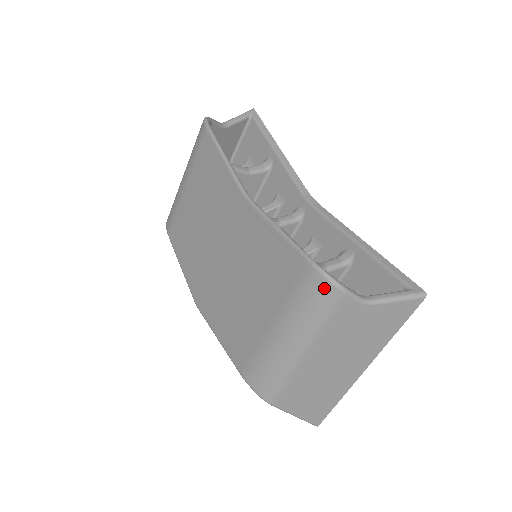
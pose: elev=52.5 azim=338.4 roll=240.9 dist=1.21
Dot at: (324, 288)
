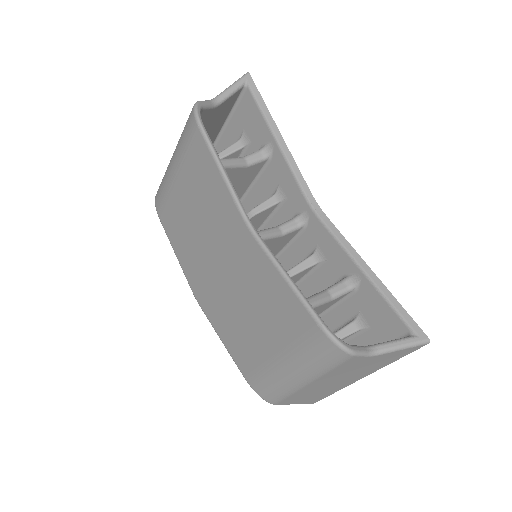
Dot at: (333, 351)
